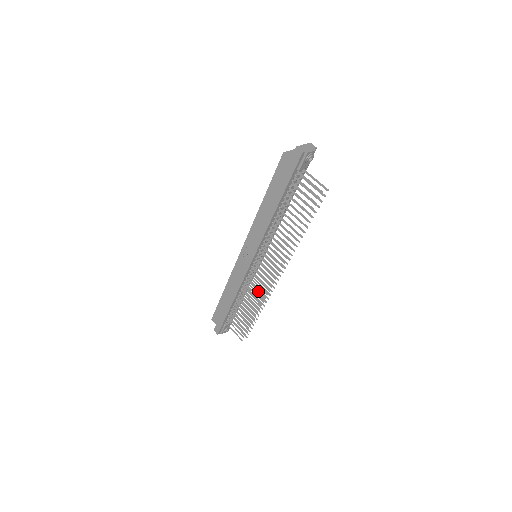
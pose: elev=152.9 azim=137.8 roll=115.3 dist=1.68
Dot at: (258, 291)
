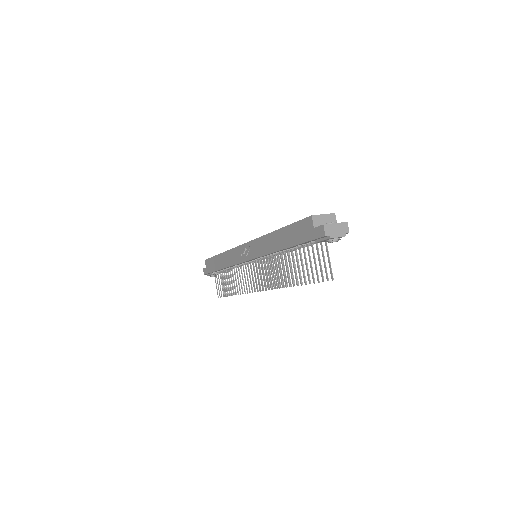
Dot at: (243, 282)
